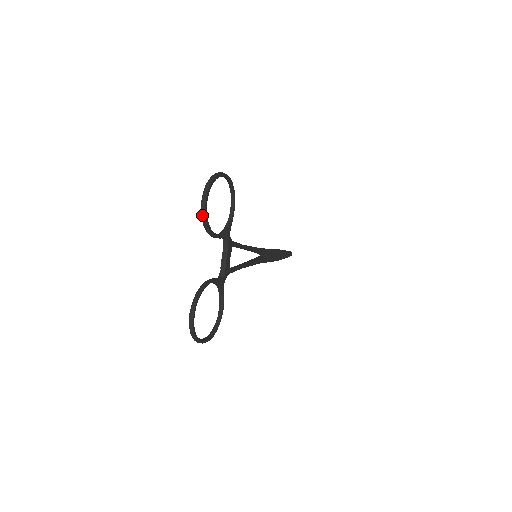
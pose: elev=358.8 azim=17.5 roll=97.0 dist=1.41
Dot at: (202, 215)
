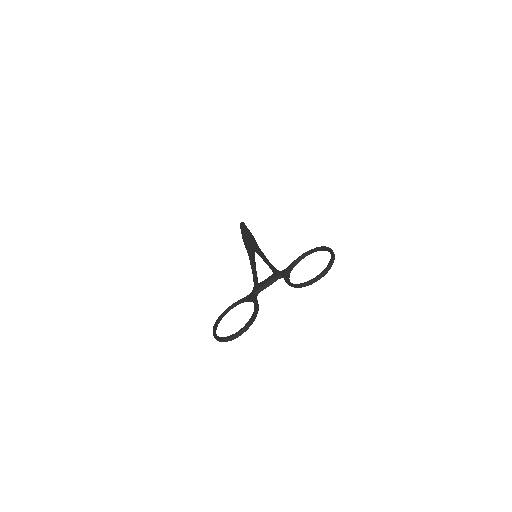
Dot at: (308, 283)
